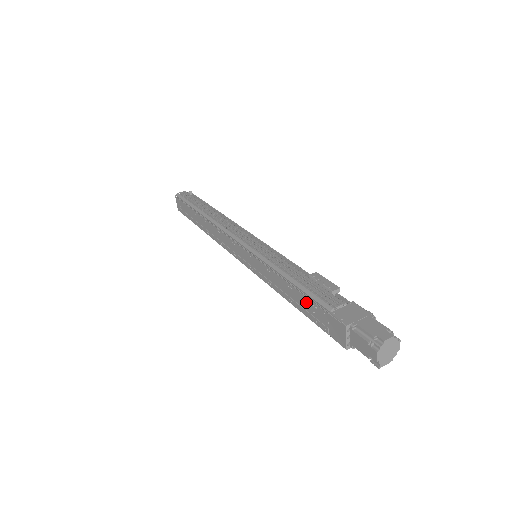
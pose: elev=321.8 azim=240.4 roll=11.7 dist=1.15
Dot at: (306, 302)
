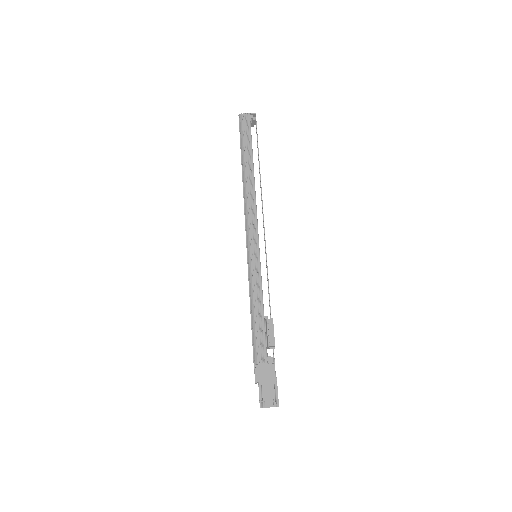
Dot at: (252, 339)
